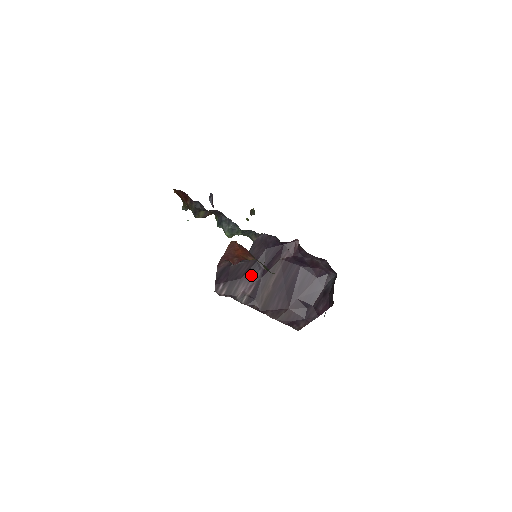
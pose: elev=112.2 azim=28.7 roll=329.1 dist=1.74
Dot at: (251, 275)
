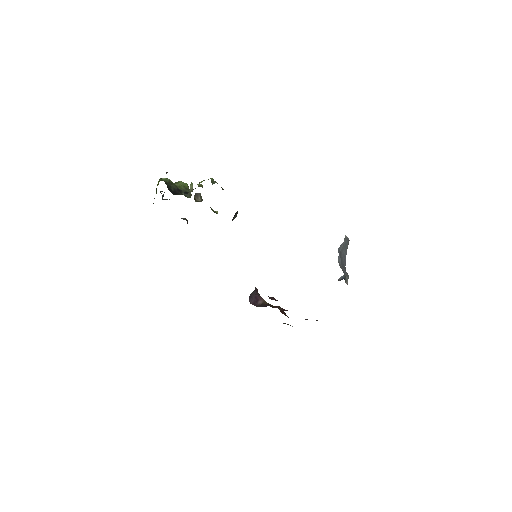
Dot at: occluded
